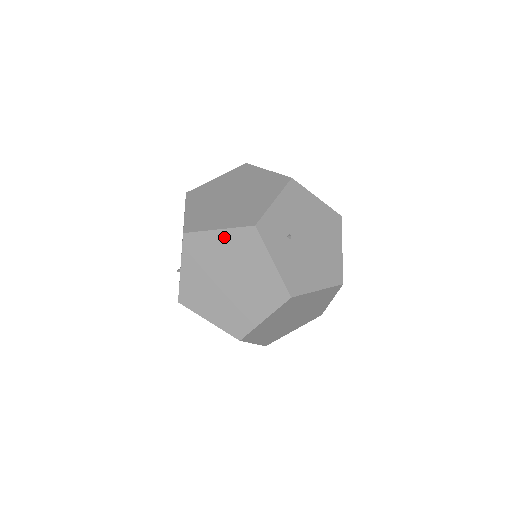
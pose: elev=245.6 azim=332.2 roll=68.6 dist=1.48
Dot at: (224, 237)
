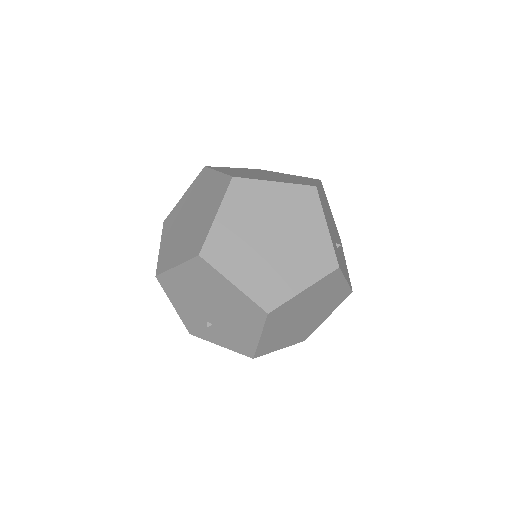
Dot at: (309, 291)
